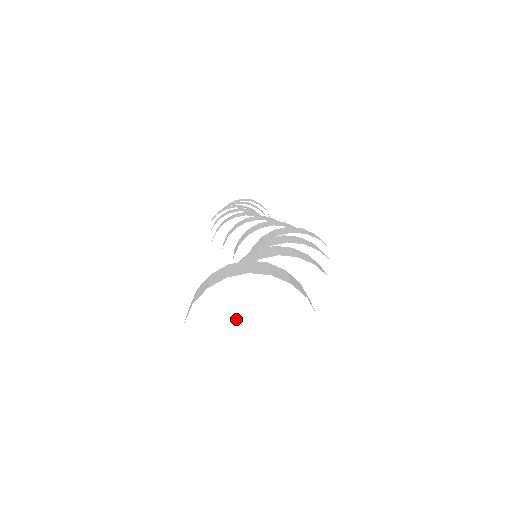
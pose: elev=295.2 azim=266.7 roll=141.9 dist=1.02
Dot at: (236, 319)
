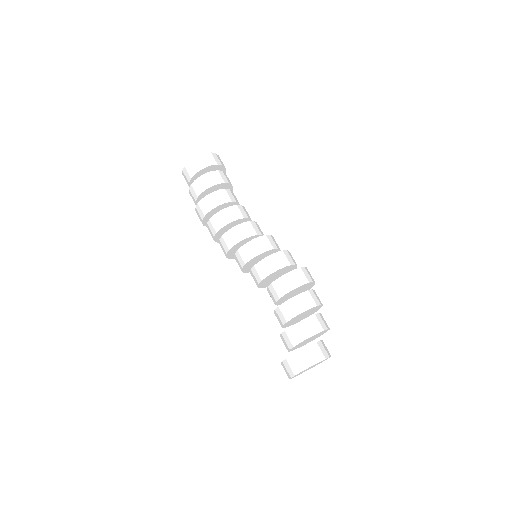
Dot at: occluded
